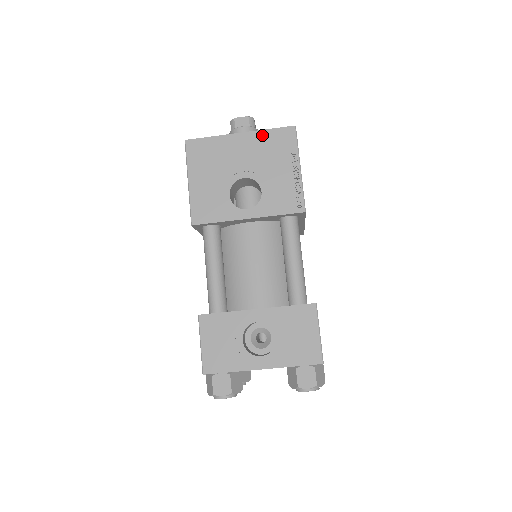
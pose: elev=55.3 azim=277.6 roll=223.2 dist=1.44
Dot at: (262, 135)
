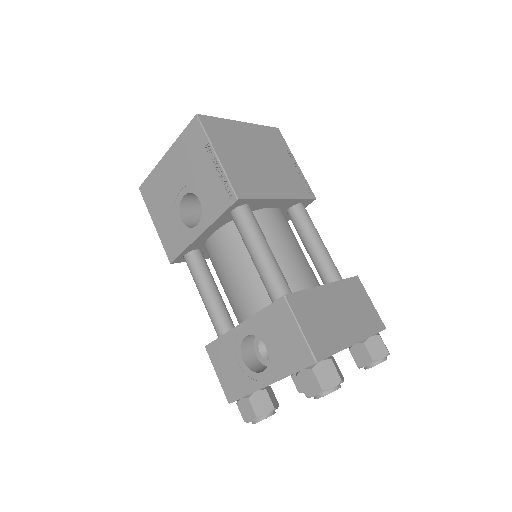
Dot at: (179, 144)
